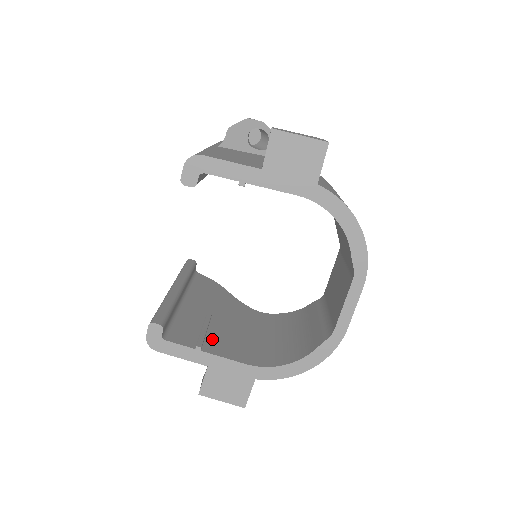
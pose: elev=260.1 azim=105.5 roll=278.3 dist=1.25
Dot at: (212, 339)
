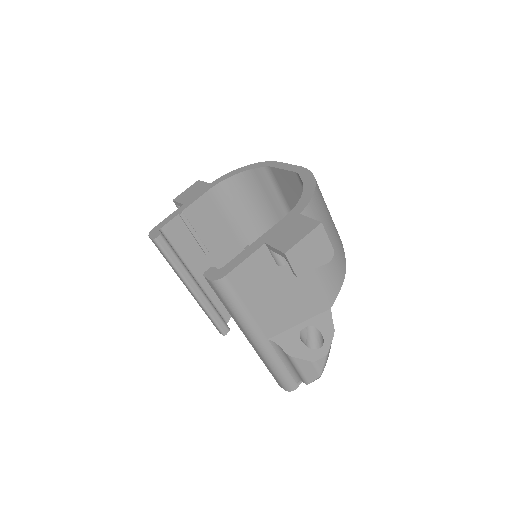
Dot at: occluded
